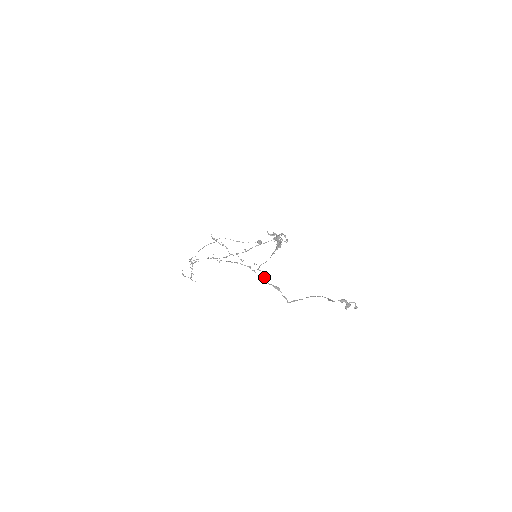
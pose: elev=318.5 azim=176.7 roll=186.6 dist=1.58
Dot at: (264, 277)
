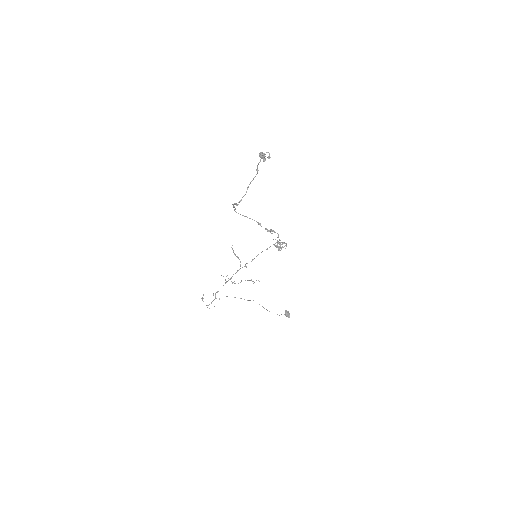
Dot at: (233, 206)
